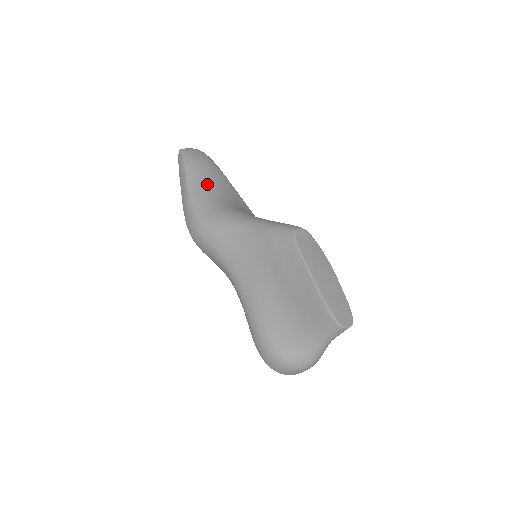
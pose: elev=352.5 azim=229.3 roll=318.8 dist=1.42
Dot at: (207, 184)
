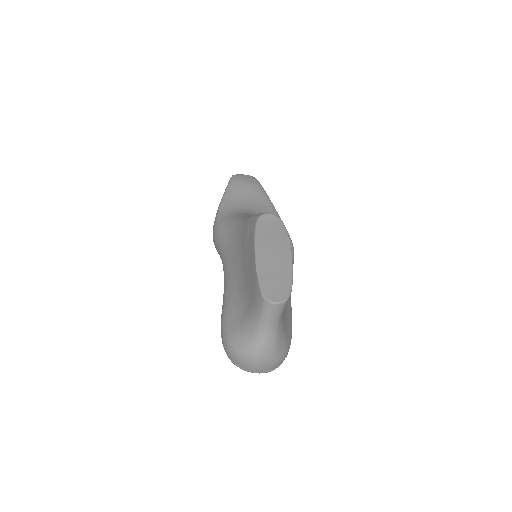
Dot at: (239, 198)
